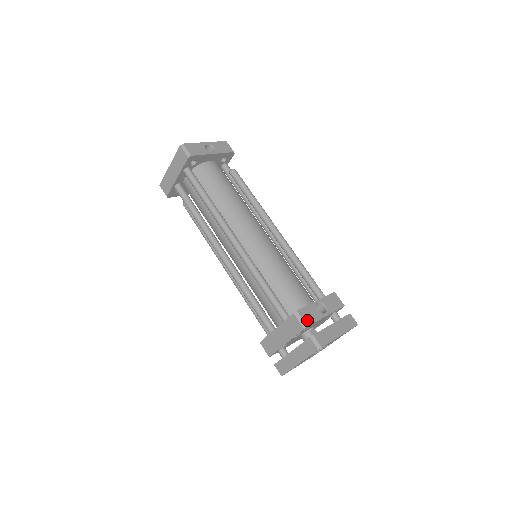
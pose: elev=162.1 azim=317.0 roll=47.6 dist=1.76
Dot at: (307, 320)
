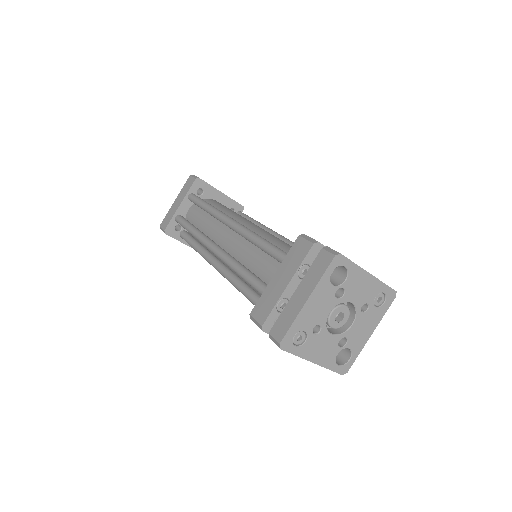
Dot at: occluded
